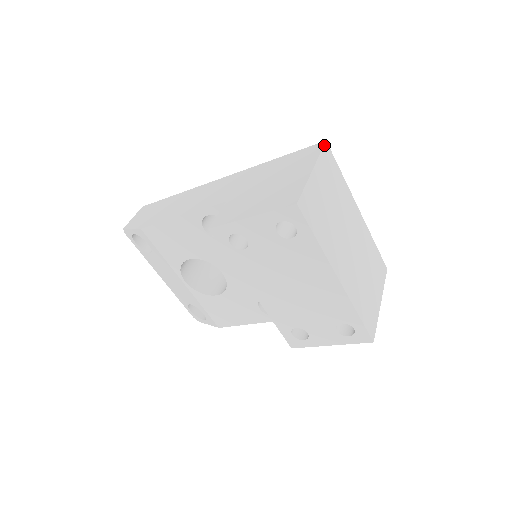
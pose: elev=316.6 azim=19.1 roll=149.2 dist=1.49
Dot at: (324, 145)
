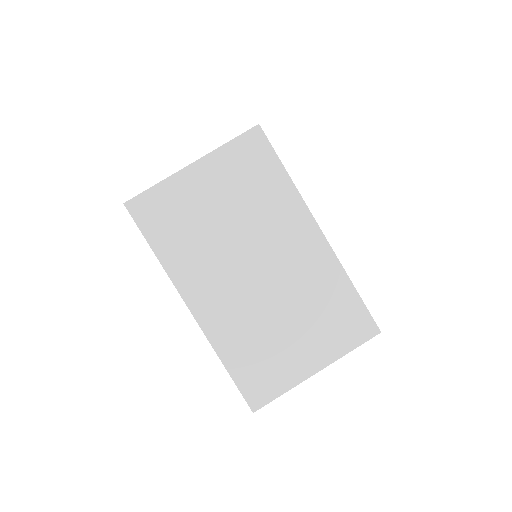
Dot at: (248, 130)
